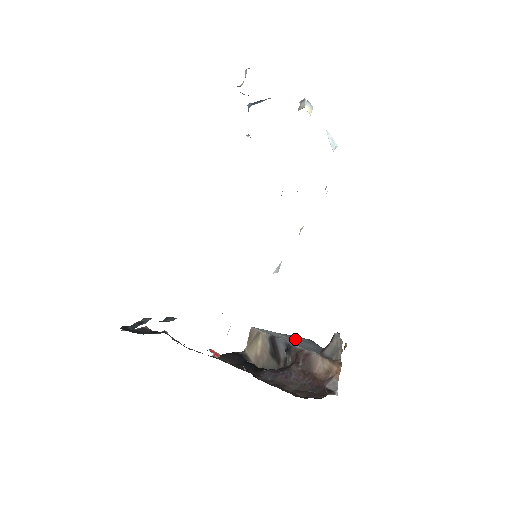
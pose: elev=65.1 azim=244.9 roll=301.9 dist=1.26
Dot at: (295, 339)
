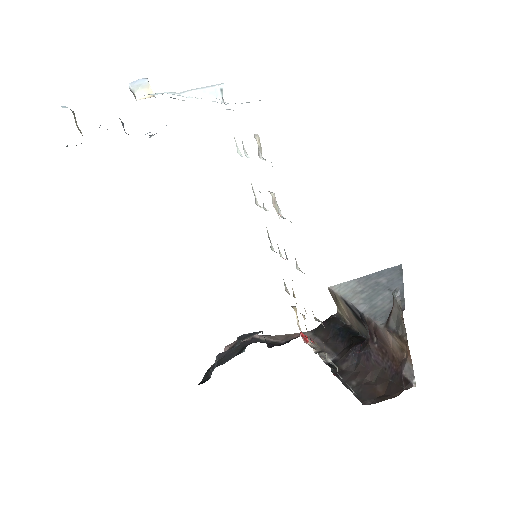
Dot at: (374, 287)
